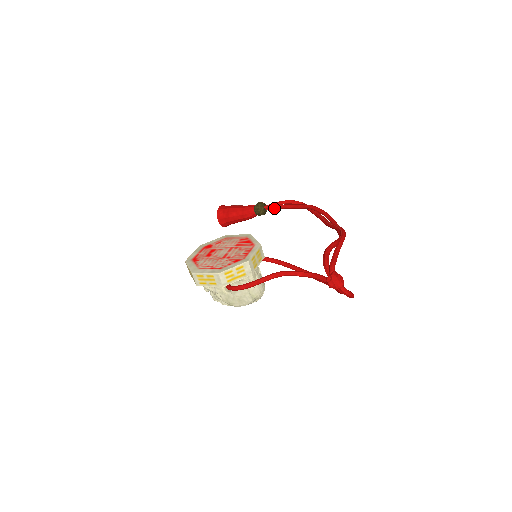
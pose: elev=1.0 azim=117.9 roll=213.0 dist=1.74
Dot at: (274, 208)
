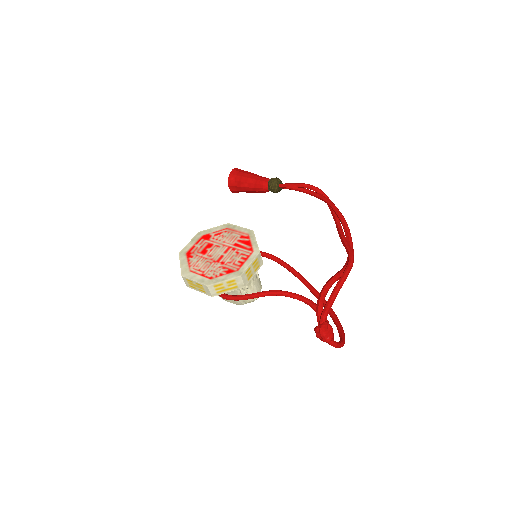
Dot at: (290, 189)
